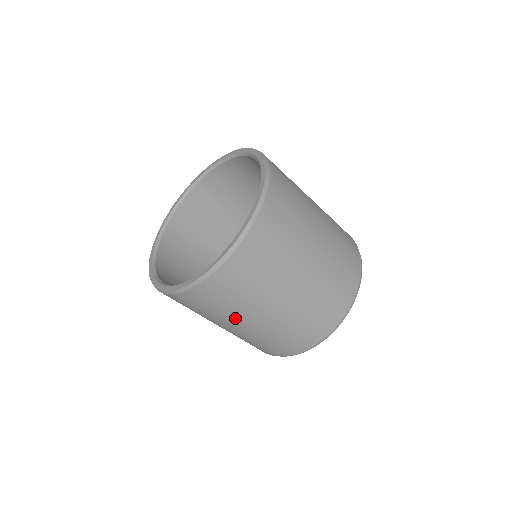
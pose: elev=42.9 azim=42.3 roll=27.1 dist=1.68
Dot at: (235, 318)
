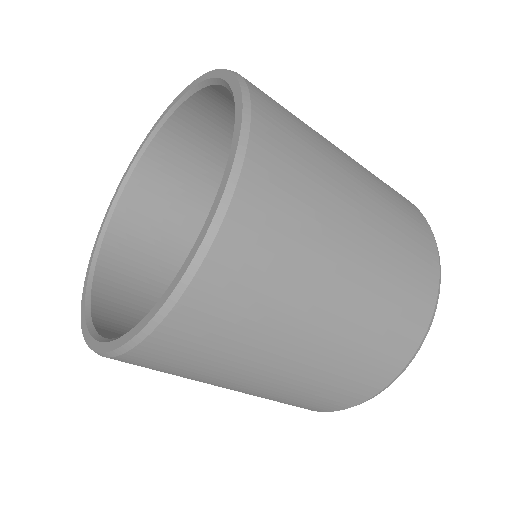
Dot at: (241, 374)
